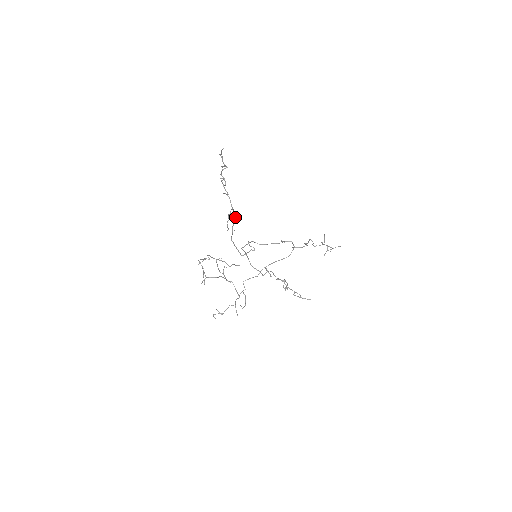
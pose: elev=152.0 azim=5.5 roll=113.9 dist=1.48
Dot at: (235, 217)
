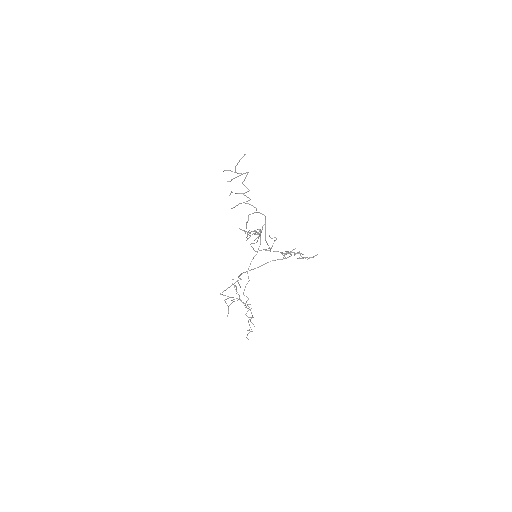
Dot at: (264, 215)
